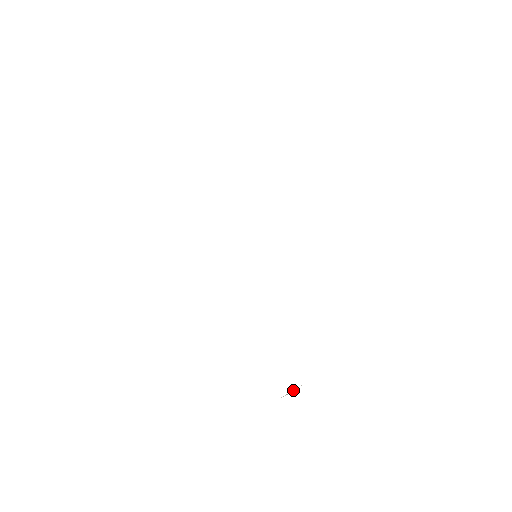
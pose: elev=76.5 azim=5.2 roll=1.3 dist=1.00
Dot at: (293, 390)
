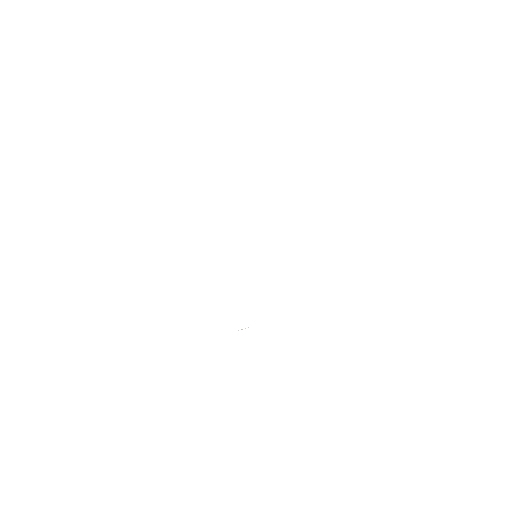
Dot at: occluded
